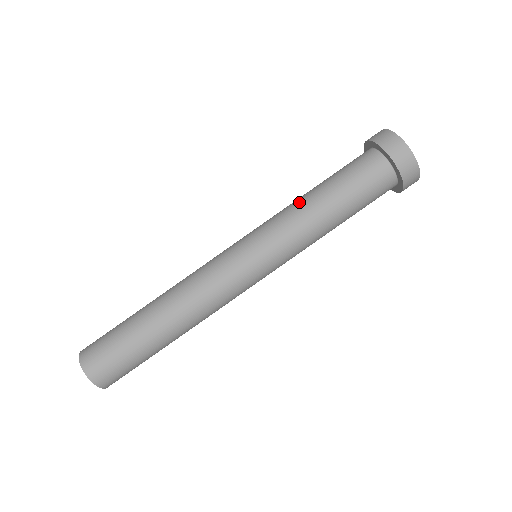
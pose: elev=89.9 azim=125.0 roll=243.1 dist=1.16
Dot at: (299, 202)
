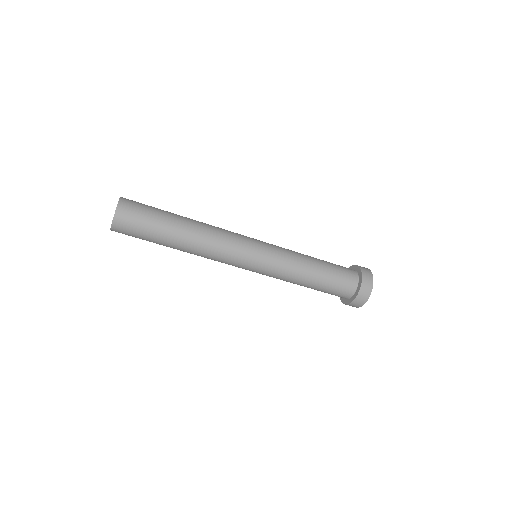
Dot at: (304, 256)
